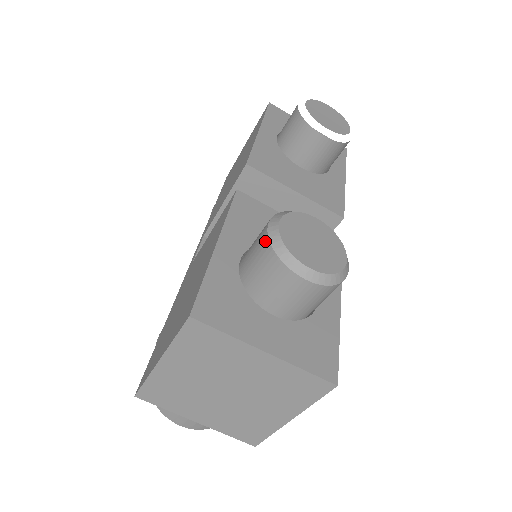
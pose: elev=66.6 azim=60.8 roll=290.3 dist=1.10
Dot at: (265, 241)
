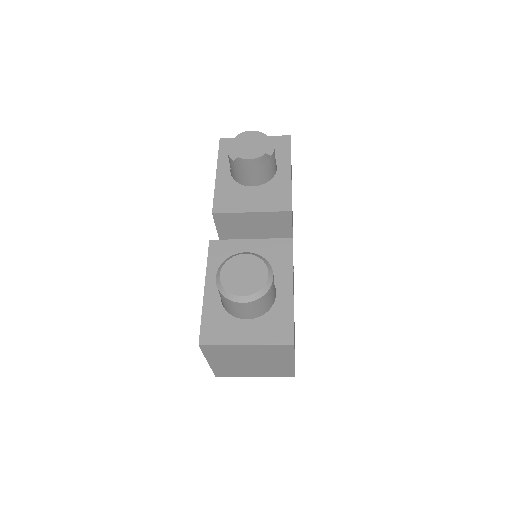
Dot at: occluded
